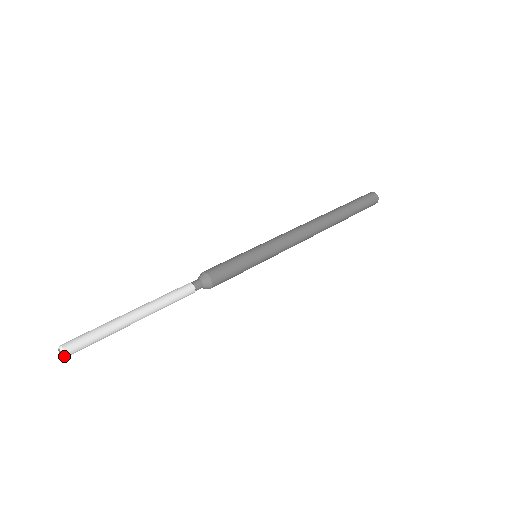
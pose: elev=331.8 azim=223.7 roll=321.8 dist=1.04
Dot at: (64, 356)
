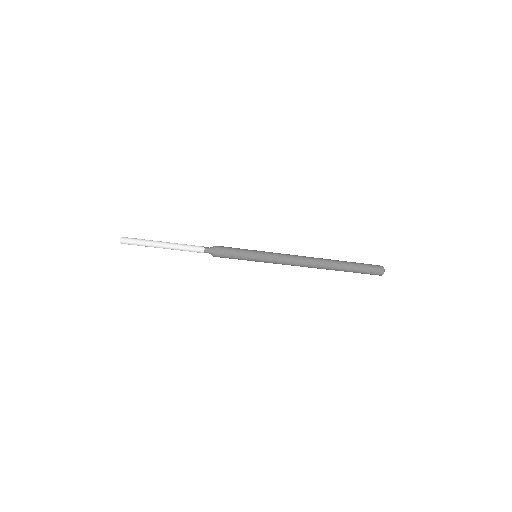
Dot at: (120, 241)
